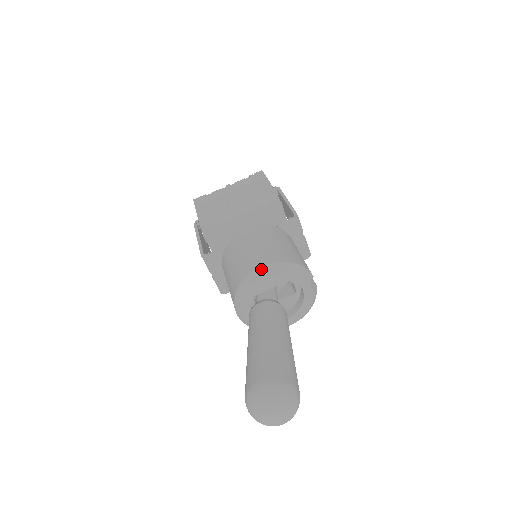
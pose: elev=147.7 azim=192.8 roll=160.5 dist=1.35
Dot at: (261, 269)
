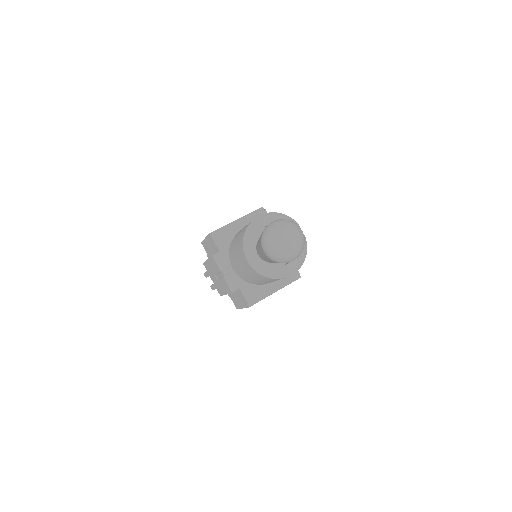
Dot at: (259, 217)
